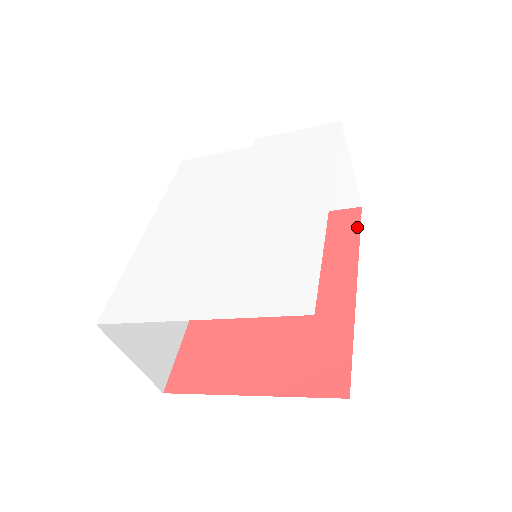
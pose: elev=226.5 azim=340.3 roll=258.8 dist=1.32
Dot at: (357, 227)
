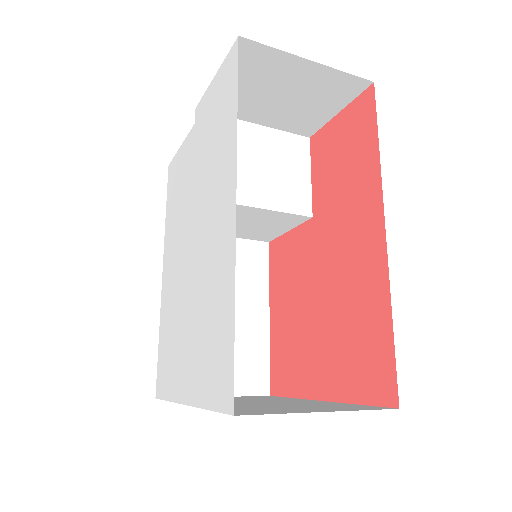
Dot at: (373, 124)
